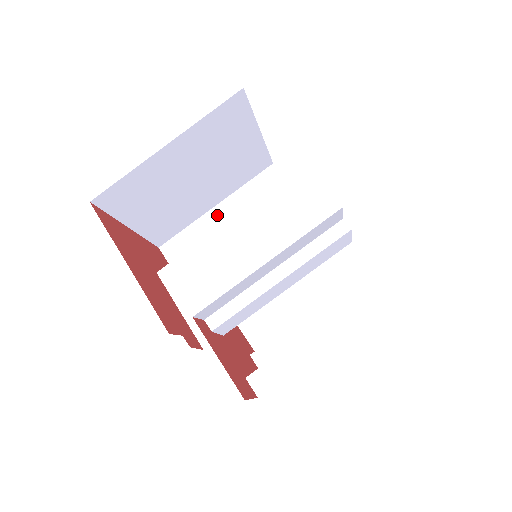
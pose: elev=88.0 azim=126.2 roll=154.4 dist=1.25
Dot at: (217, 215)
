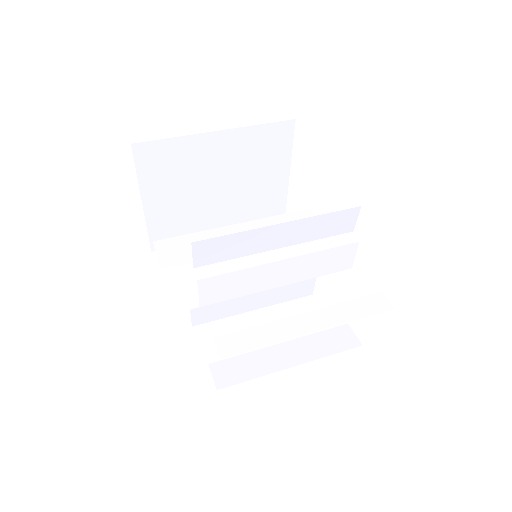
Dot at: occluded
